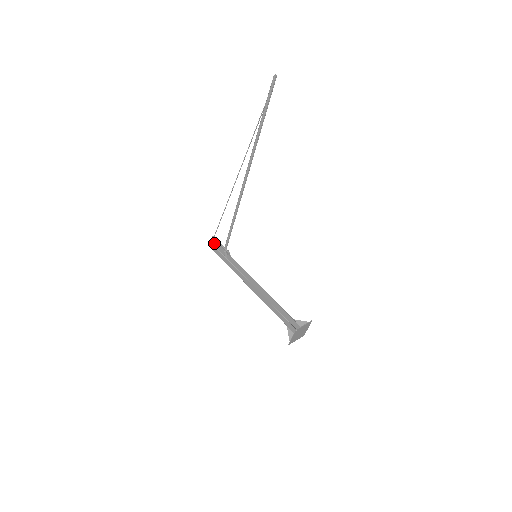
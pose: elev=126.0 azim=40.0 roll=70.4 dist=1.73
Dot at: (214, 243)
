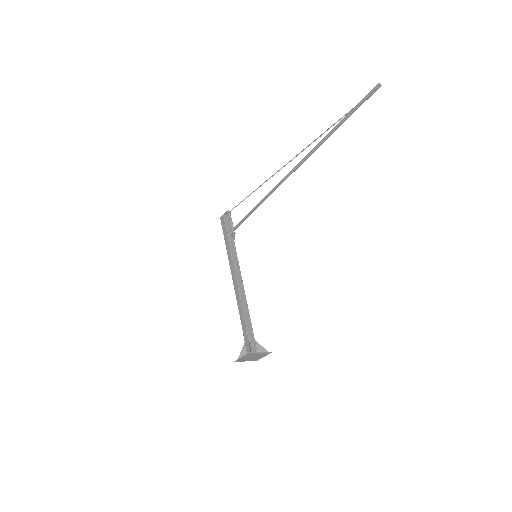
Dot at: (226, 218)
